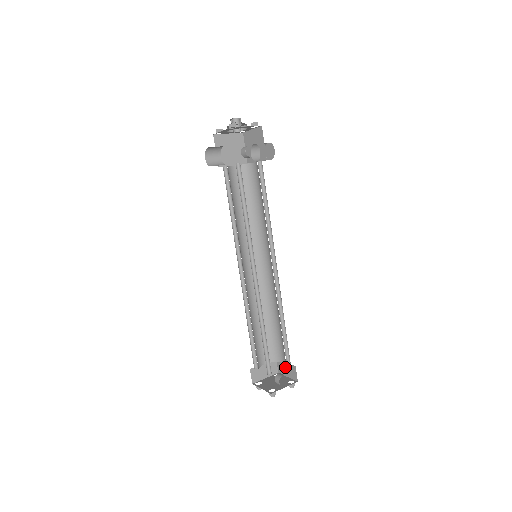
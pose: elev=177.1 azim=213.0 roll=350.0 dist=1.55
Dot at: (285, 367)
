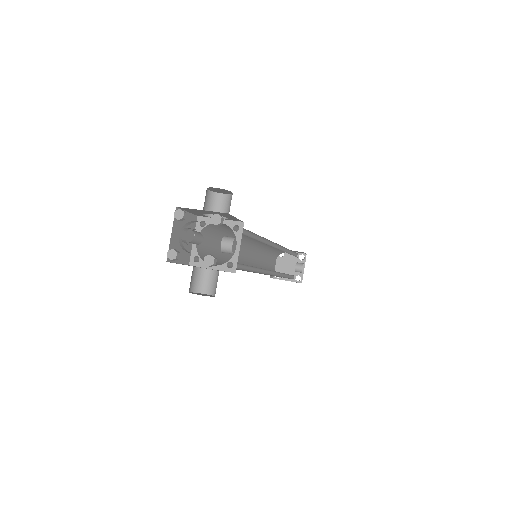
Dot at: occluded
